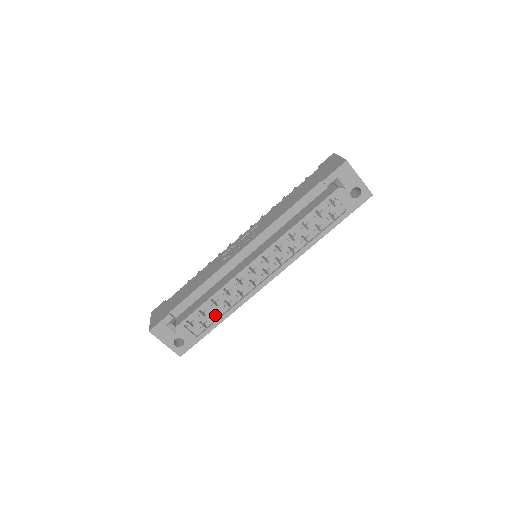
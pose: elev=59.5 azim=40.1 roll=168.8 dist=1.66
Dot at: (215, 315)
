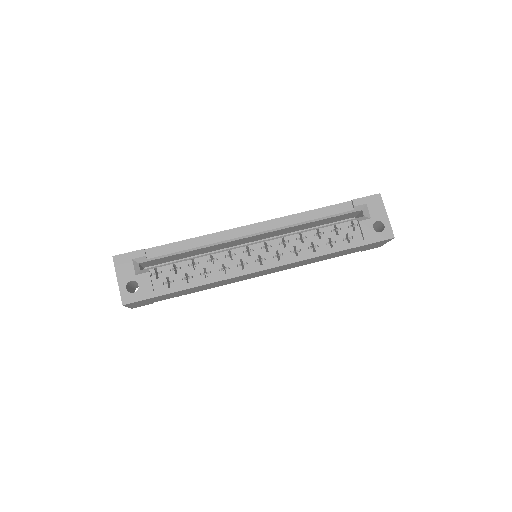
Dot at: (186, 279)
